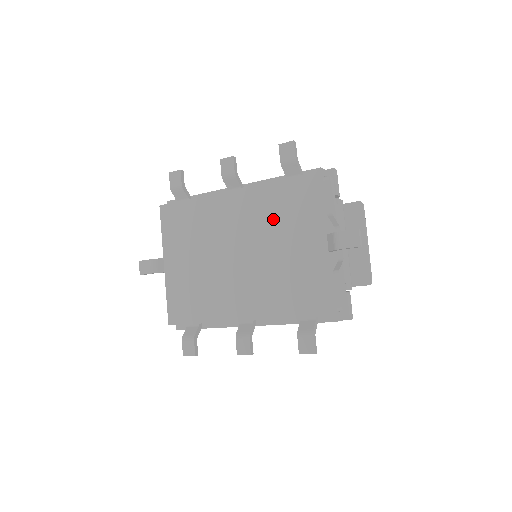
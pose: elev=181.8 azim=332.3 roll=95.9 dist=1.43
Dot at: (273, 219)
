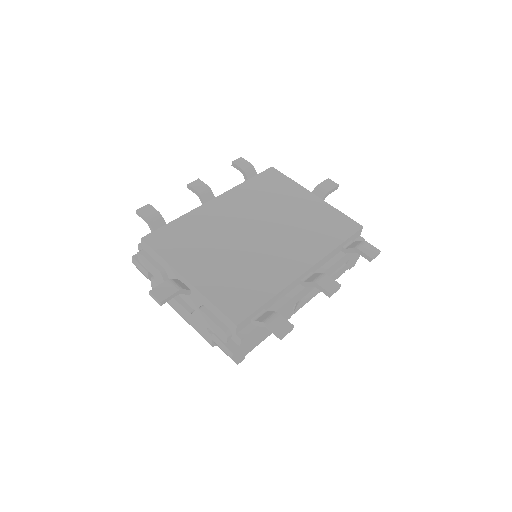
Dot at: (266, 199)
